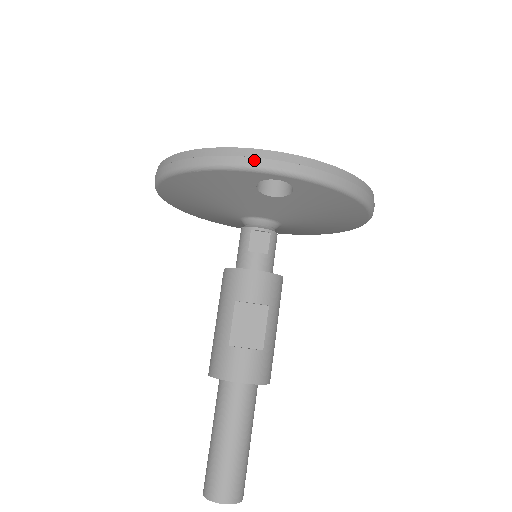
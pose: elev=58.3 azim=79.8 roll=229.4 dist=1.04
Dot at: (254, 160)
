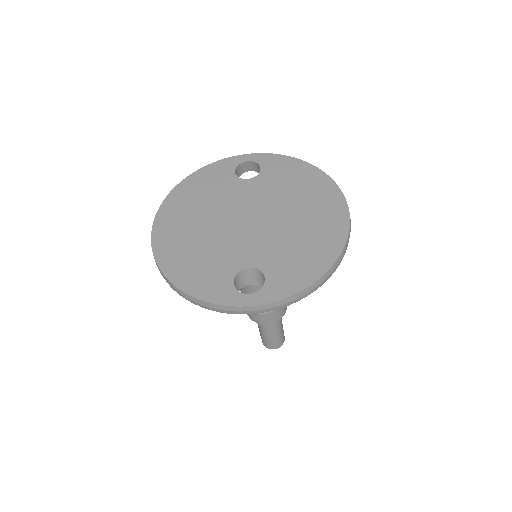
Dot at: (229, 312)
